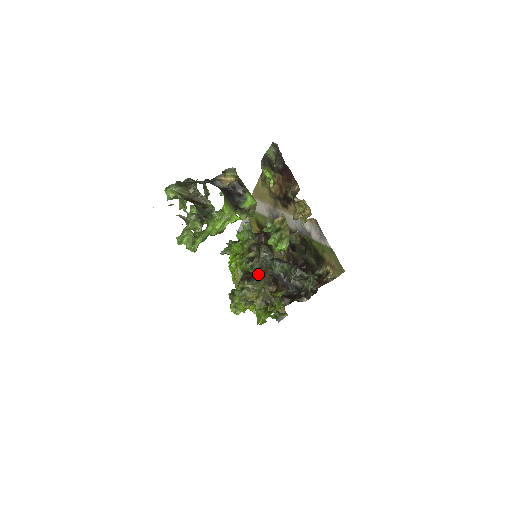
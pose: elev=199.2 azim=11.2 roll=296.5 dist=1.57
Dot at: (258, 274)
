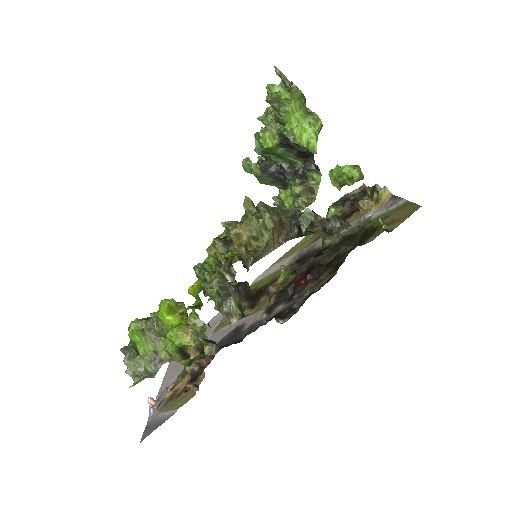
Dot at: (278, 211)
